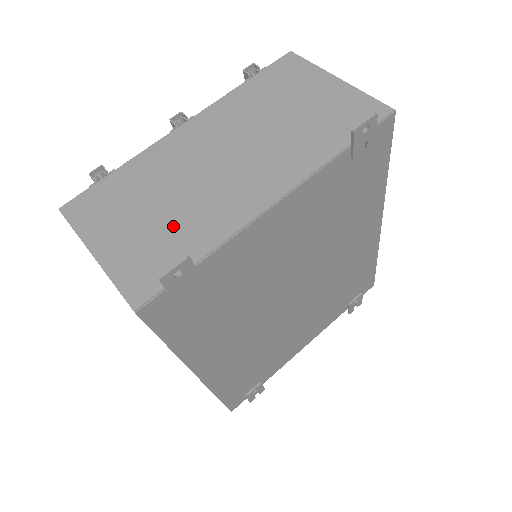
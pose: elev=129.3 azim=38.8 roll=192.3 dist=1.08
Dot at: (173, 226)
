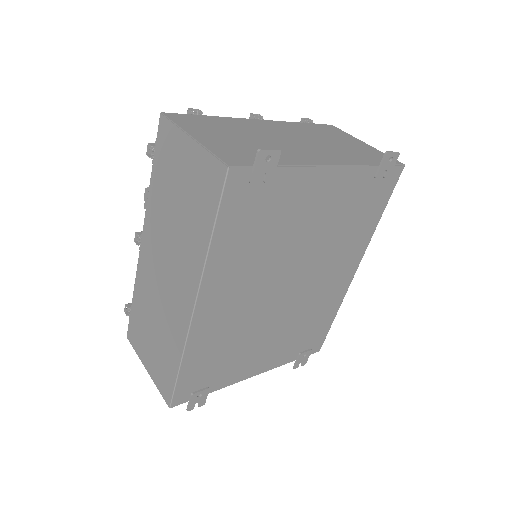
Dot at: (257, 148)
